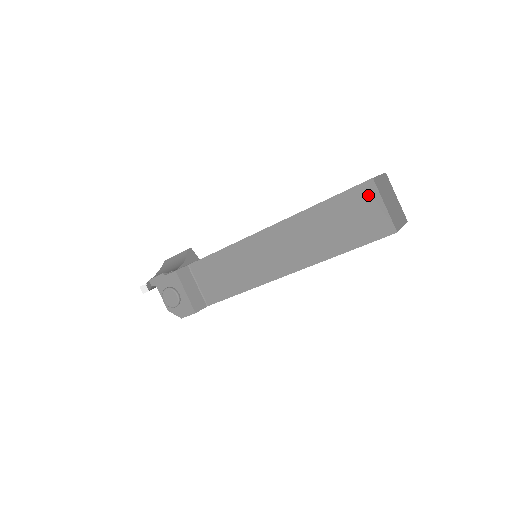
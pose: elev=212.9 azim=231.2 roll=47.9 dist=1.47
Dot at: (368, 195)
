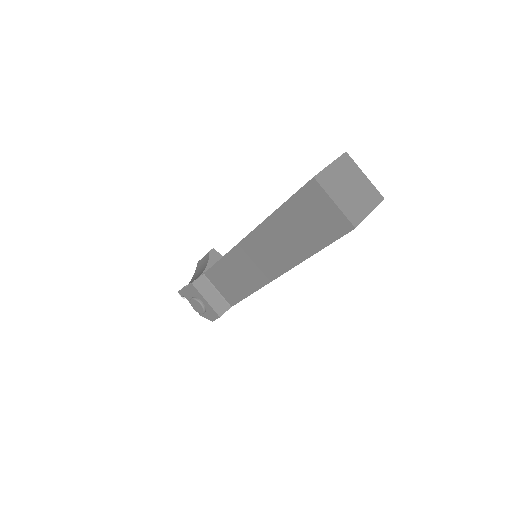
Dot at: (316, 195)
